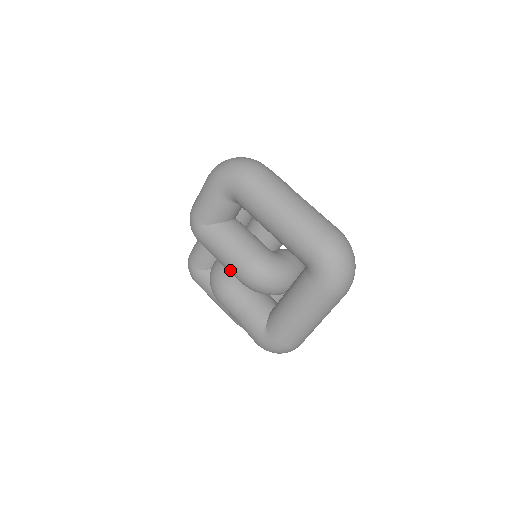
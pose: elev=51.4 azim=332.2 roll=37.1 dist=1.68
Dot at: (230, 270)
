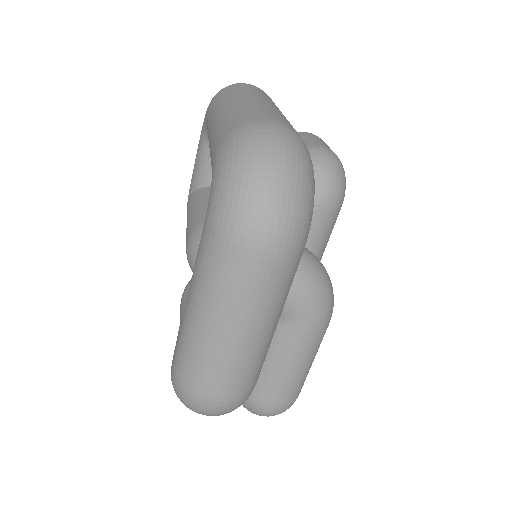
Dot at: occluded
